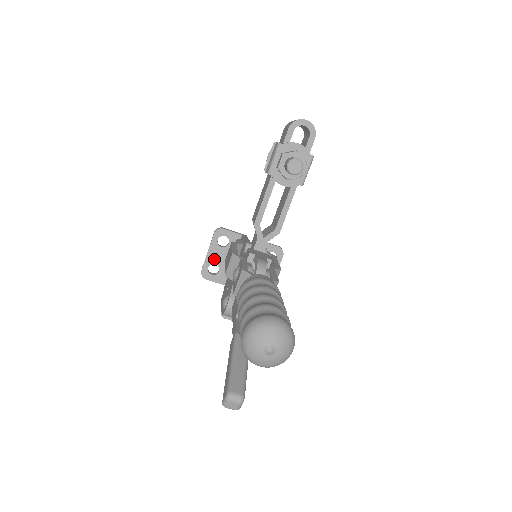
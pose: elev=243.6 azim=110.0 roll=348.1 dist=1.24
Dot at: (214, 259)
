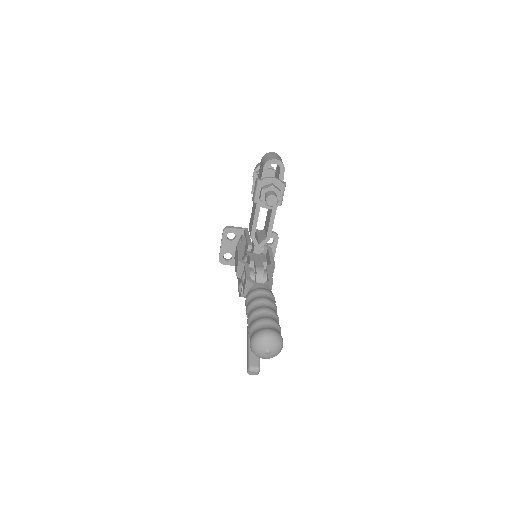
Dot at: (227, 250)
